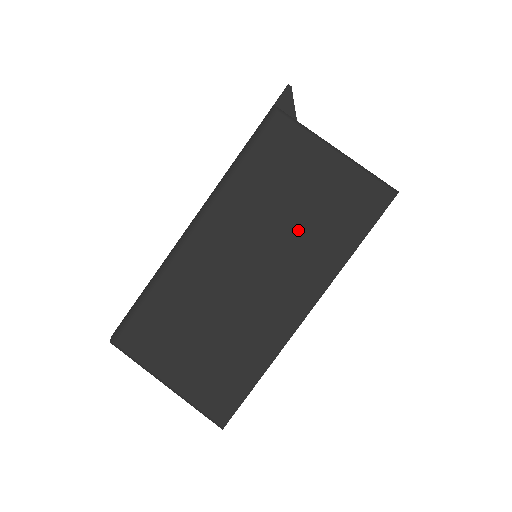
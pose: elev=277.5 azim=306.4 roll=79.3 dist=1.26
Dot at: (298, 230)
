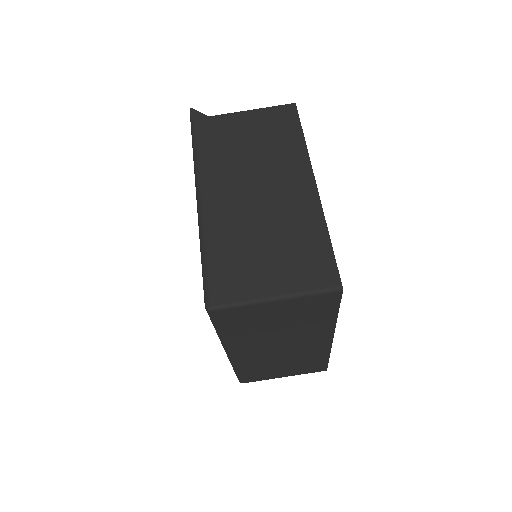
Dot at: (264, 153)
